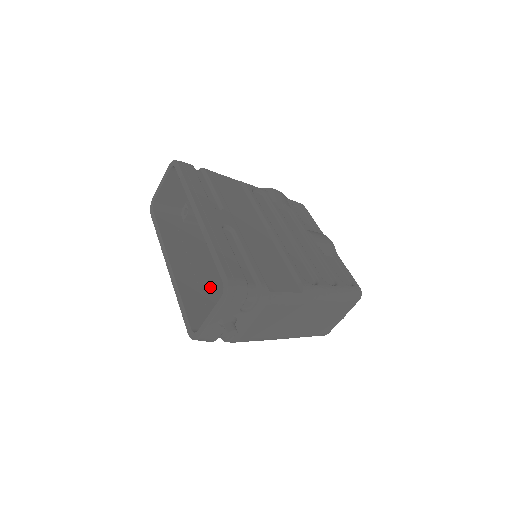
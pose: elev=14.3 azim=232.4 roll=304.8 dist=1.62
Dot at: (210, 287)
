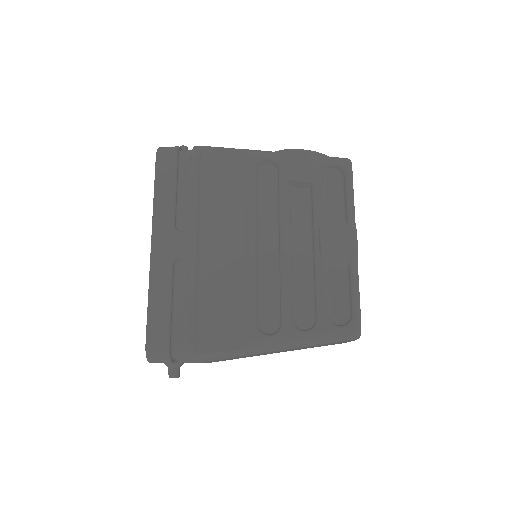
Dot at: occluded
